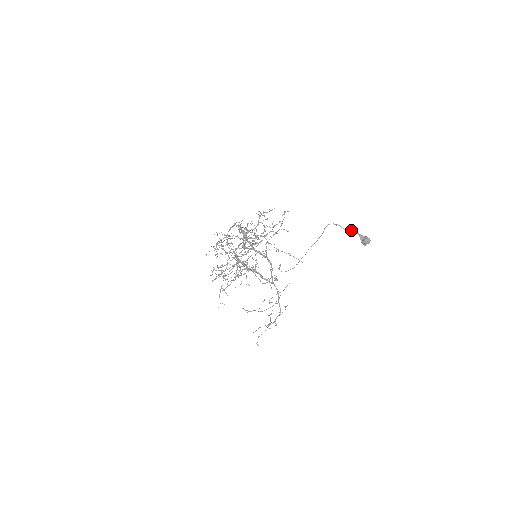
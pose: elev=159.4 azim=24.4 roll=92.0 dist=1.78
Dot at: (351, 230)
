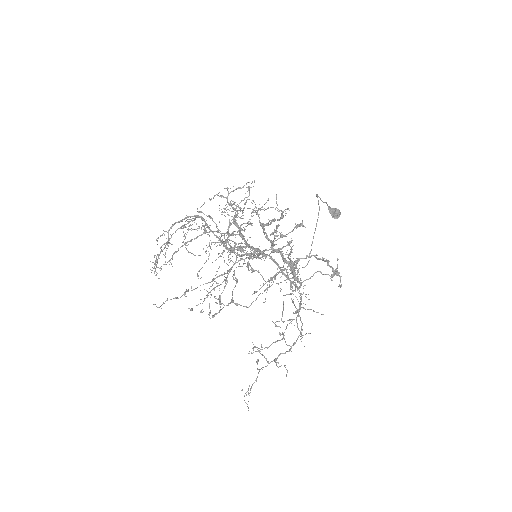
Dot at: (326, 202)
